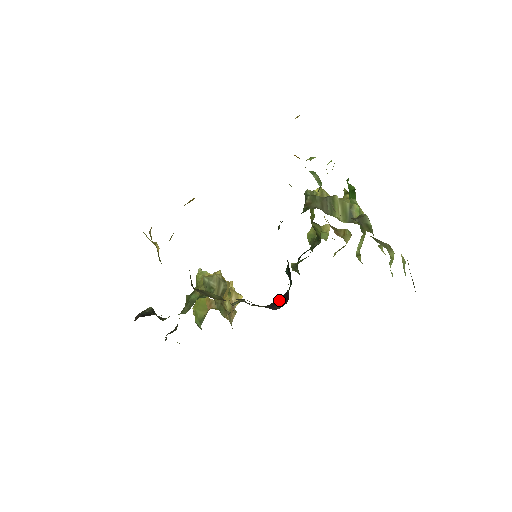
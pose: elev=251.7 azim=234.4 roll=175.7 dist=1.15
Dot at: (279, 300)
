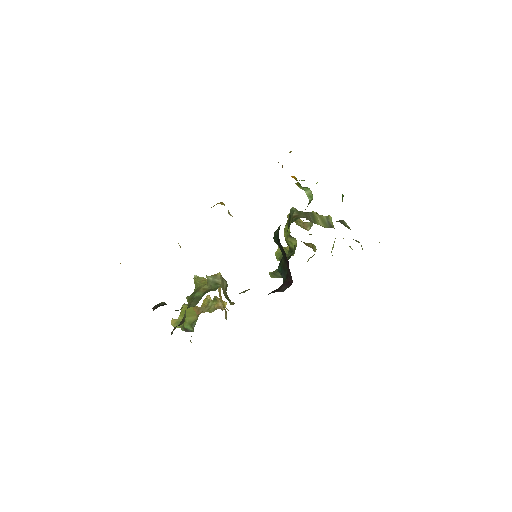
Dot at: (278, 288)
